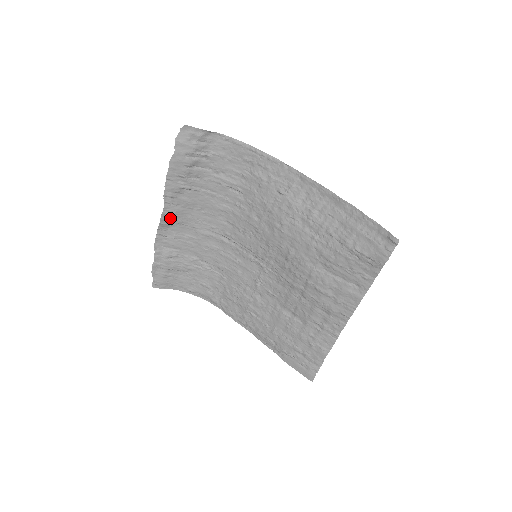
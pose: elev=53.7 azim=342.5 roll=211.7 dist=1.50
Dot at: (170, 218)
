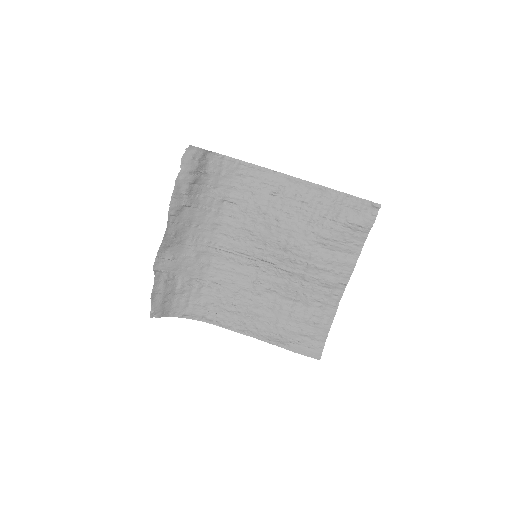
Dot at: (171, 238)
